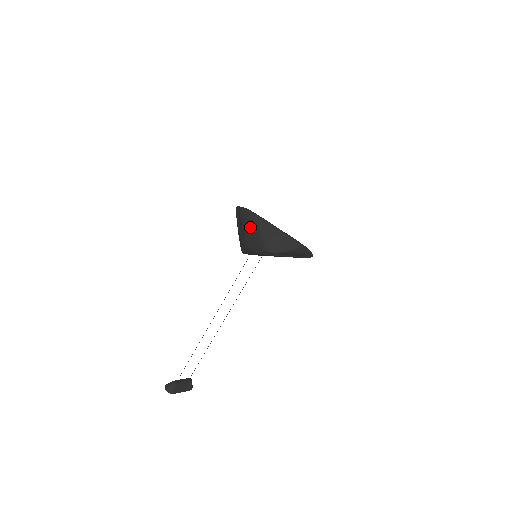
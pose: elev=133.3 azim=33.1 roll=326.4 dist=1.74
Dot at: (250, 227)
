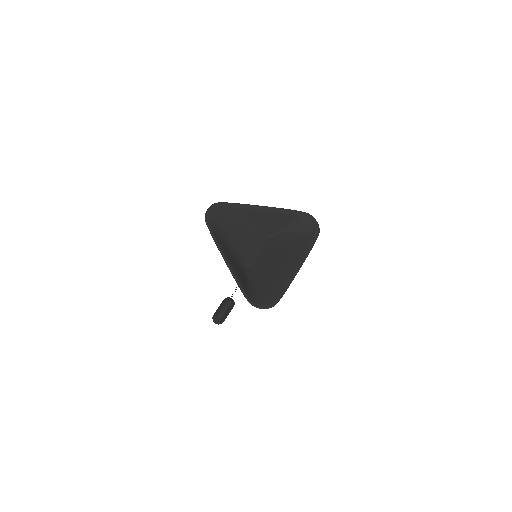
Dot at: (232, 228)
